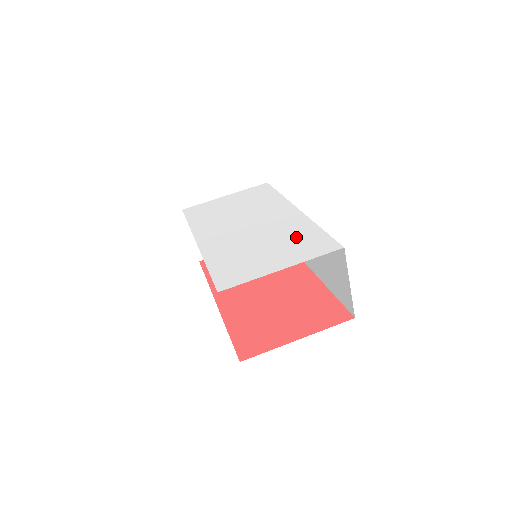
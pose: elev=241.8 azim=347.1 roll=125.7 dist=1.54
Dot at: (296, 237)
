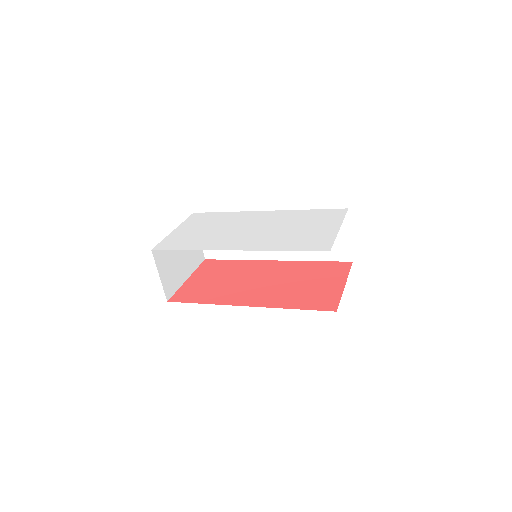
Dot at: (306, 217)
